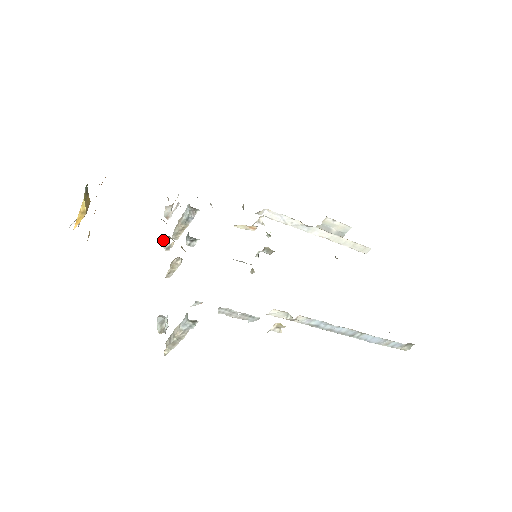
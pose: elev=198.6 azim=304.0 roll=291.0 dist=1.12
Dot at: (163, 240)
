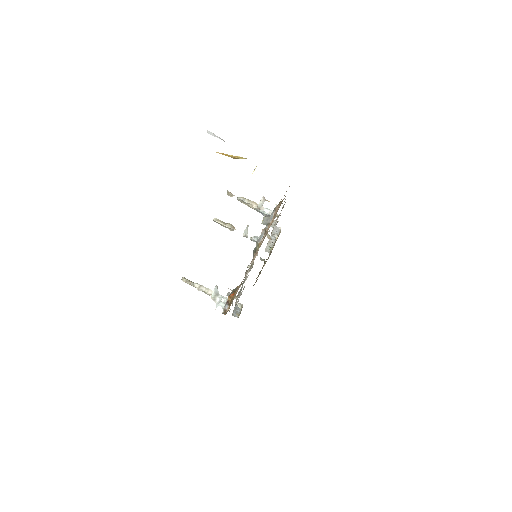
Dot at: (247, 226)
